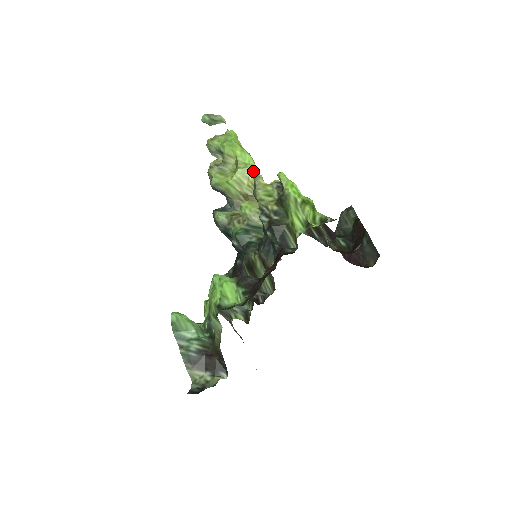
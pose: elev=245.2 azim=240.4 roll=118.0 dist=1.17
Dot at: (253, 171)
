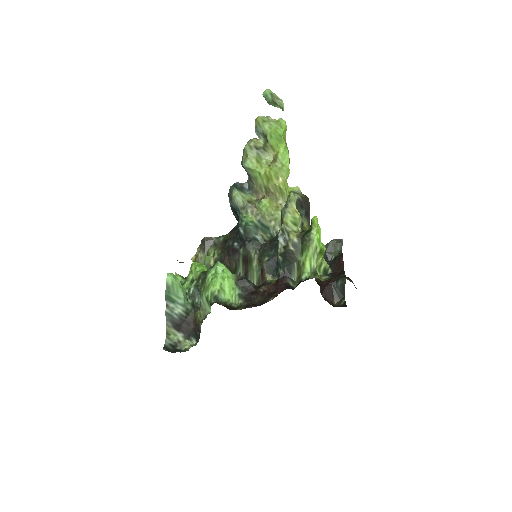
Dot at: (292, 193)
